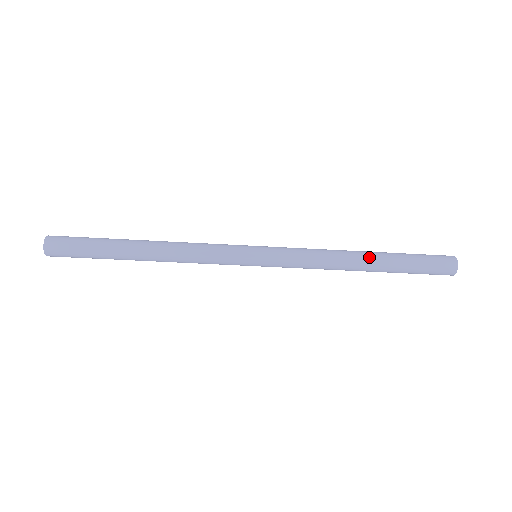
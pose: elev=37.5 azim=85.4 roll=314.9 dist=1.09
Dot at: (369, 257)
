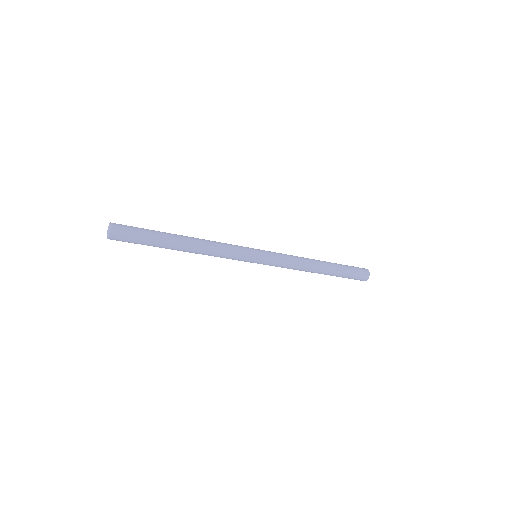
Dot at: (324, 266)
